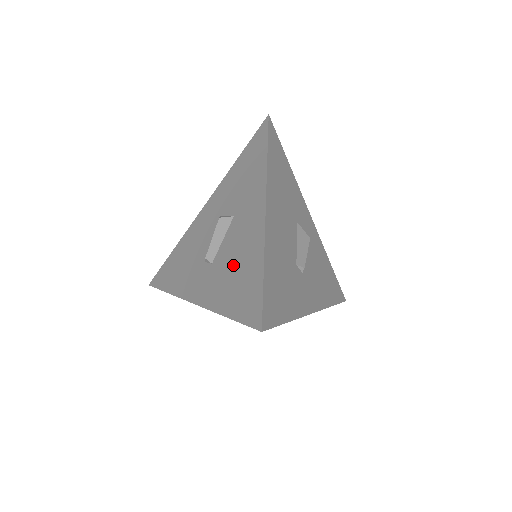
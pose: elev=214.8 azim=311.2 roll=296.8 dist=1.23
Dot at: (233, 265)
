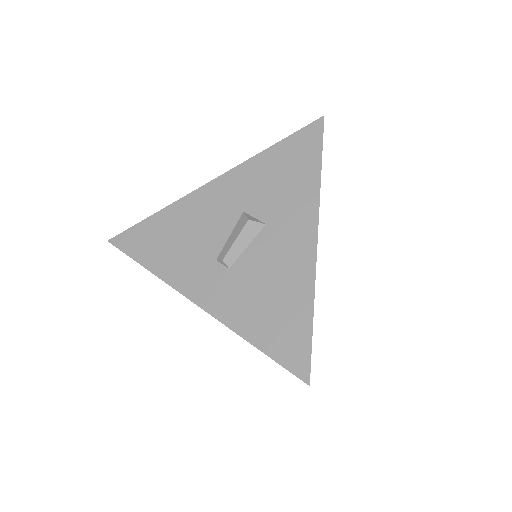
Dot at: (266, 288)
